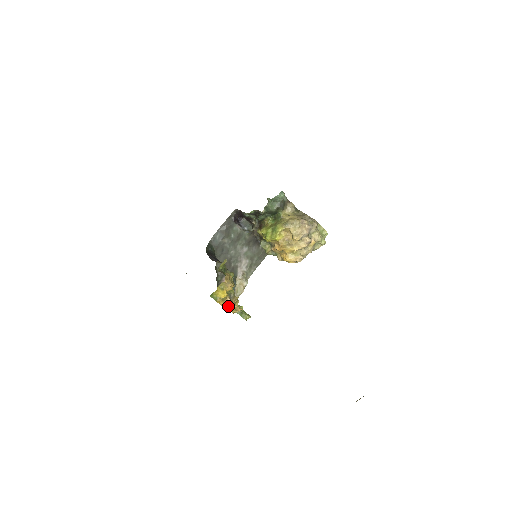
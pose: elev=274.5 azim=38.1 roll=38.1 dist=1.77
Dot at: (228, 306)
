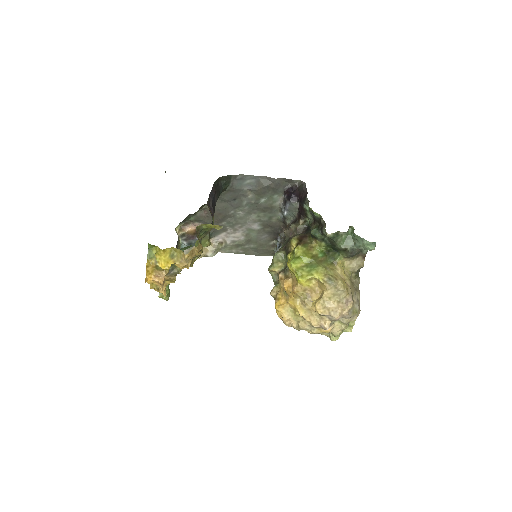
Dot at: (153, 279)
